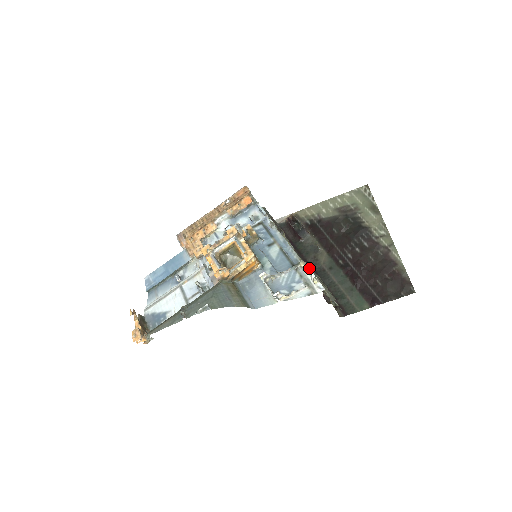
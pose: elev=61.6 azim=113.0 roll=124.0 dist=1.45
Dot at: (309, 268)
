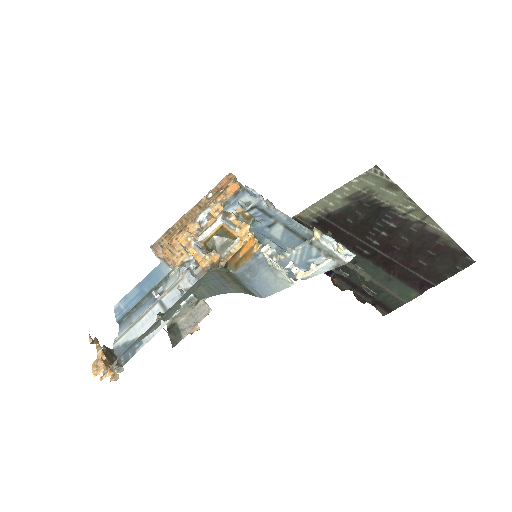
Dot at: (328, 236)
